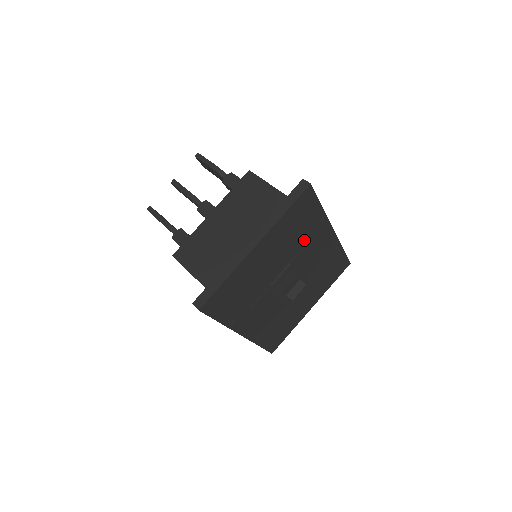
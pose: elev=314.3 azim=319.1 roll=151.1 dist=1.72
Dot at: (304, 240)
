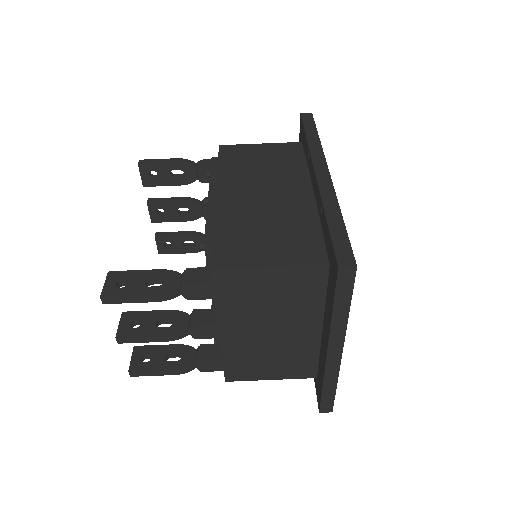
Dot at: occluded
